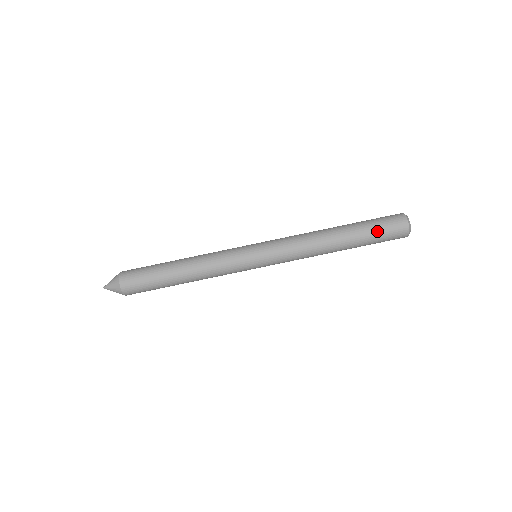
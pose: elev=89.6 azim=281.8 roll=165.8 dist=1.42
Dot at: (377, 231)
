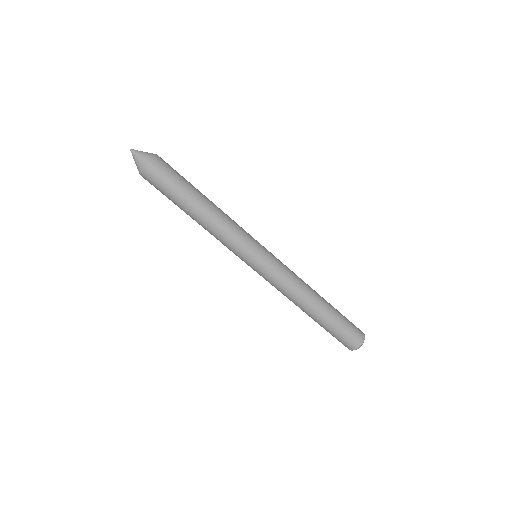
Dot at: (343, 327)
